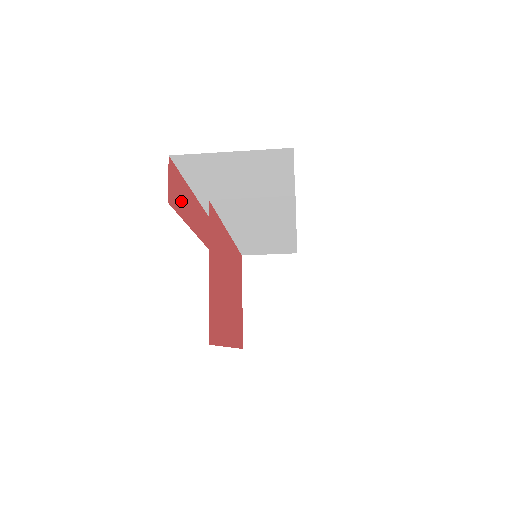
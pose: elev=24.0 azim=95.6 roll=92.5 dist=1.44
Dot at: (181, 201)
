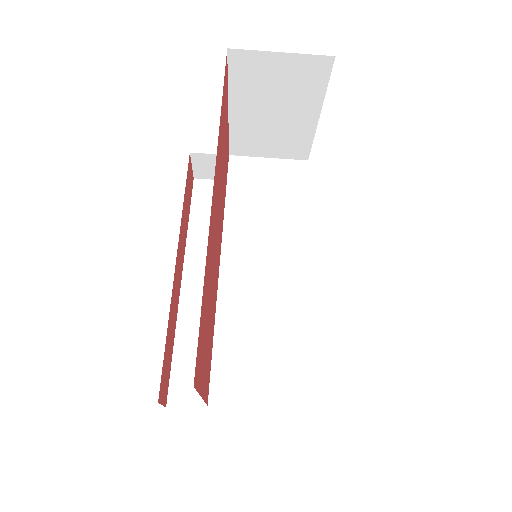
Dot at: (186, 204)
